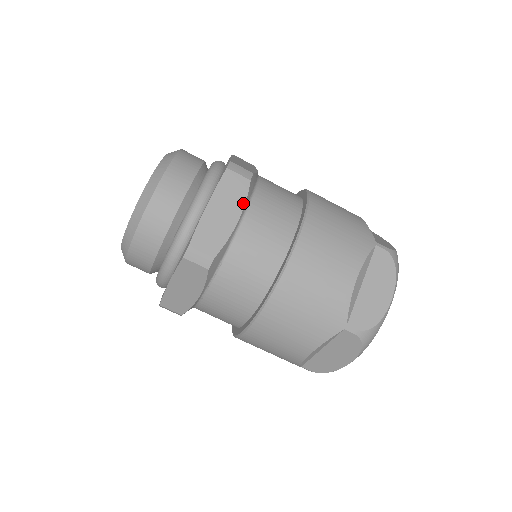
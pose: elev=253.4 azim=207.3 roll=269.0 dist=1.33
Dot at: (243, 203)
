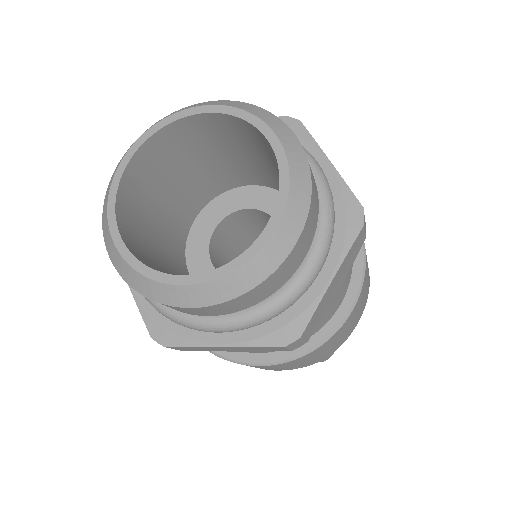
Dot at: occluded
